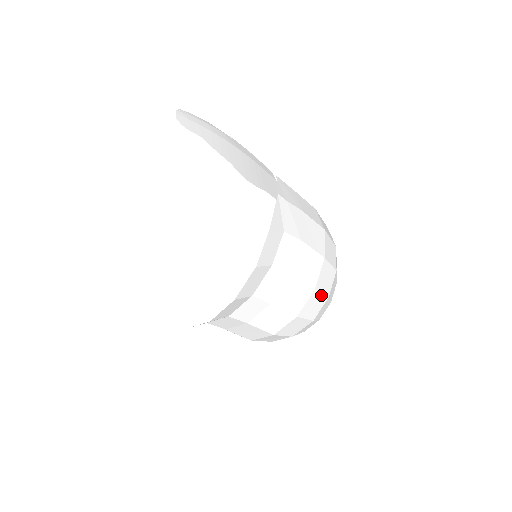
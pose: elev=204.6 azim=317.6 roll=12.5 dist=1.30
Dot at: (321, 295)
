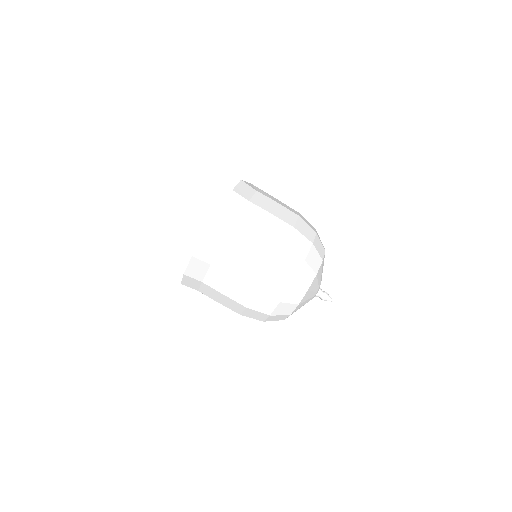
Dot at: (303, 237)
